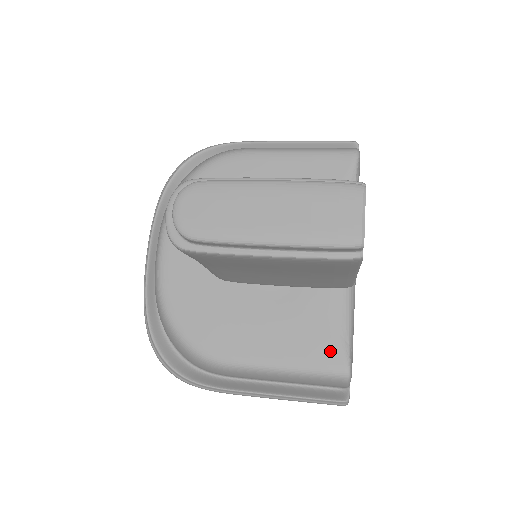
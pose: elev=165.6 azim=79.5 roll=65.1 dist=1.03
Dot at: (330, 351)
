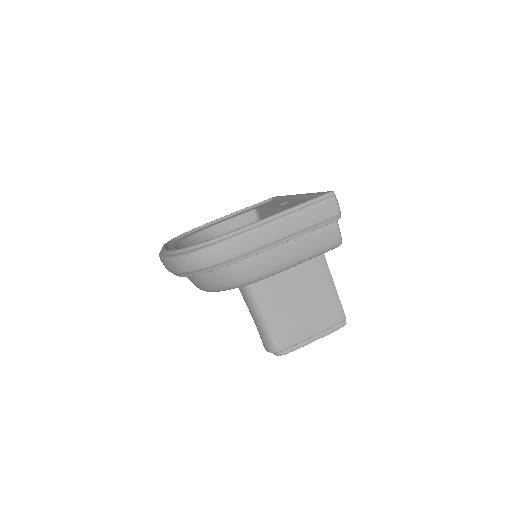
Dot at: occluded
